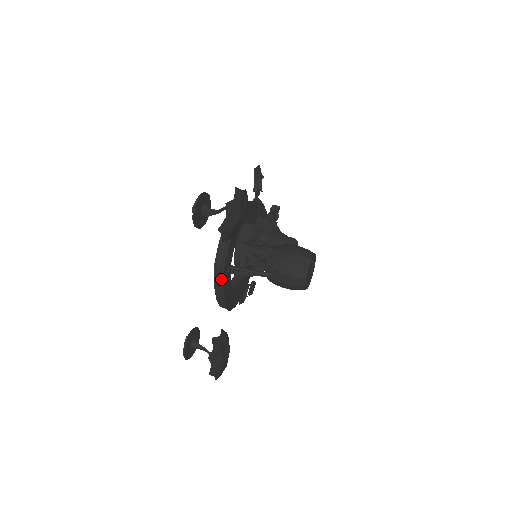
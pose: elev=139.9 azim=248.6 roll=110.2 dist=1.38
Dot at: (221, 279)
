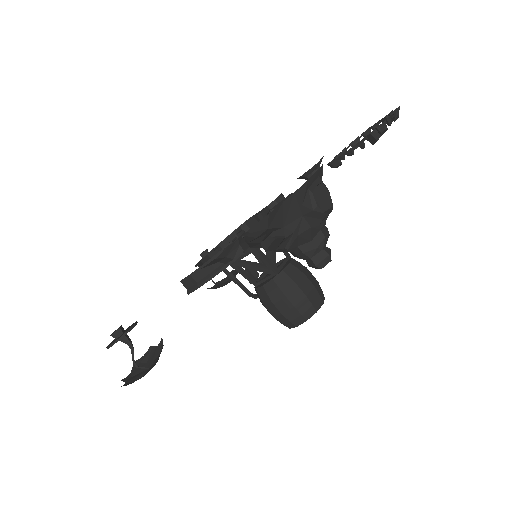
Dot at: occluded
